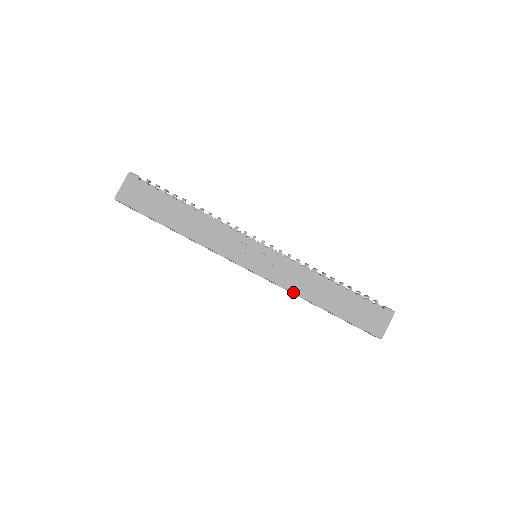
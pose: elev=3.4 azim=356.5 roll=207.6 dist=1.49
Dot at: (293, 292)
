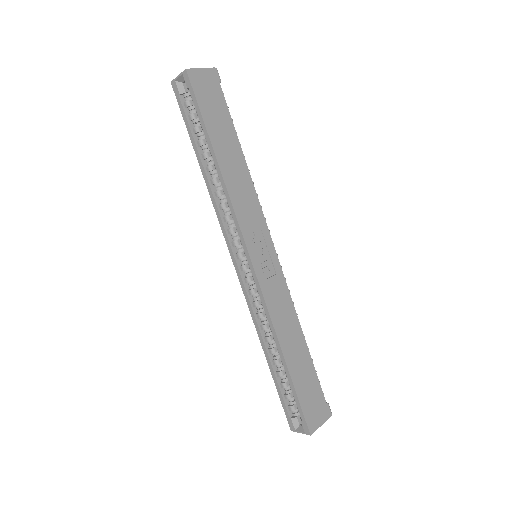
Dot at: (272, 319)
